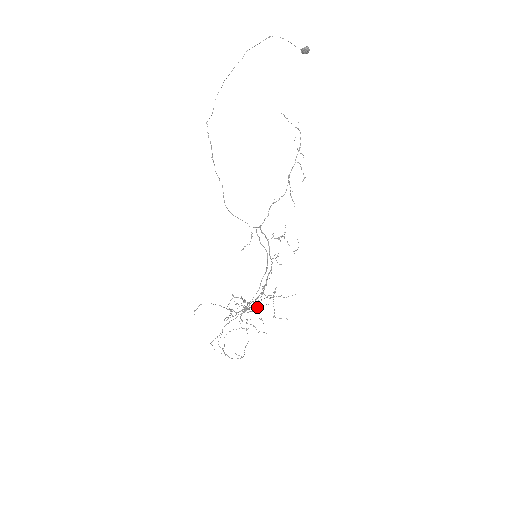
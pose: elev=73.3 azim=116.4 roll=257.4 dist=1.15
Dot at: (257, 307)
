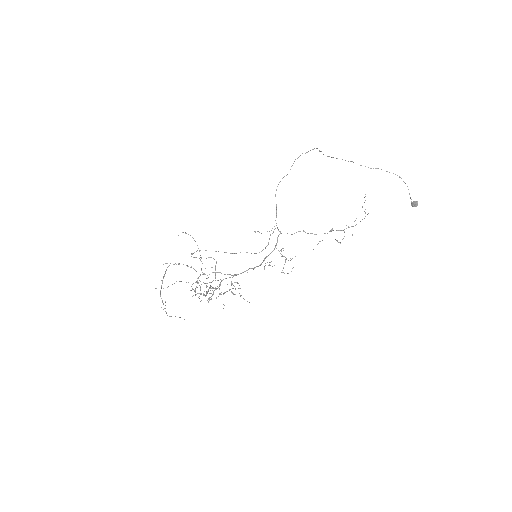
Dot at: (218, 280)
